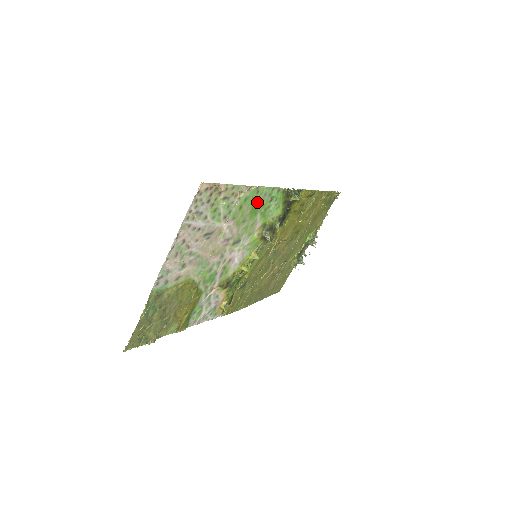
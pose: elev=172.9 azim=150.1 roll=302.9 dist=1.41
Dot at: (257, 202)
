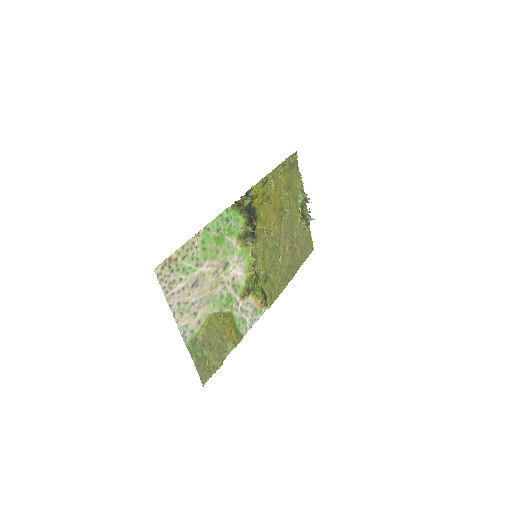
Dot at: (216, 233)
